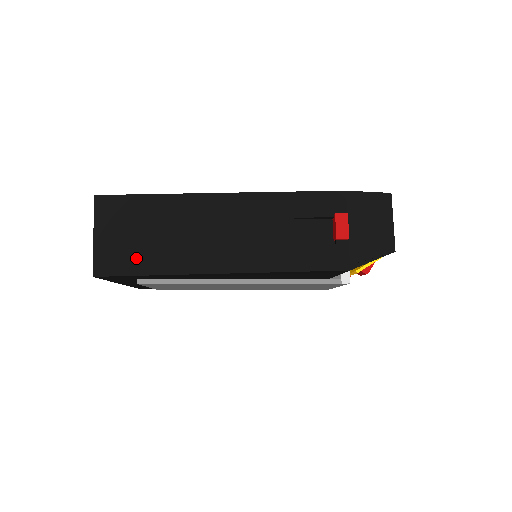
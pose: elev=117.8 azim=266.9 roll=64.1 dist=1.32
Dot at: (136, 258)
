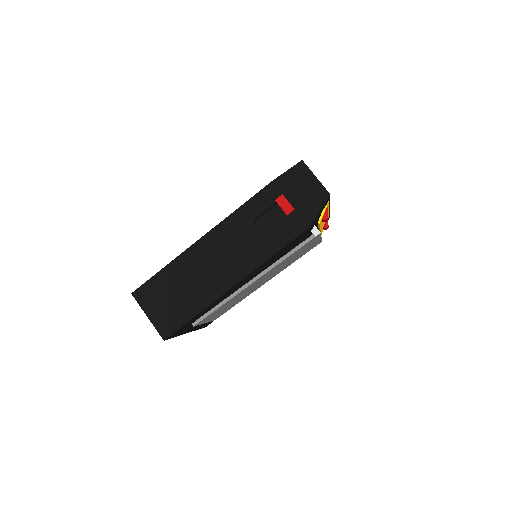
Dot at: (180, 312)
